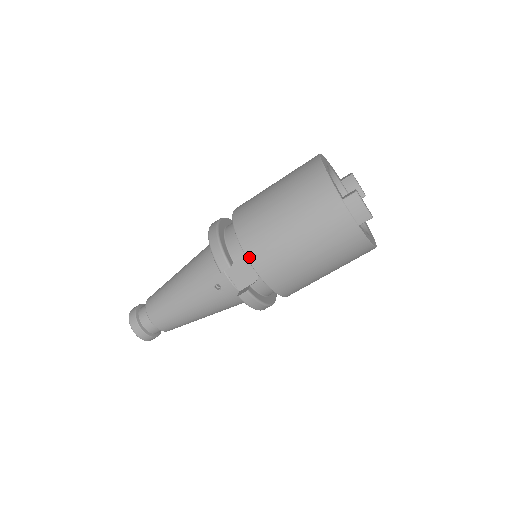
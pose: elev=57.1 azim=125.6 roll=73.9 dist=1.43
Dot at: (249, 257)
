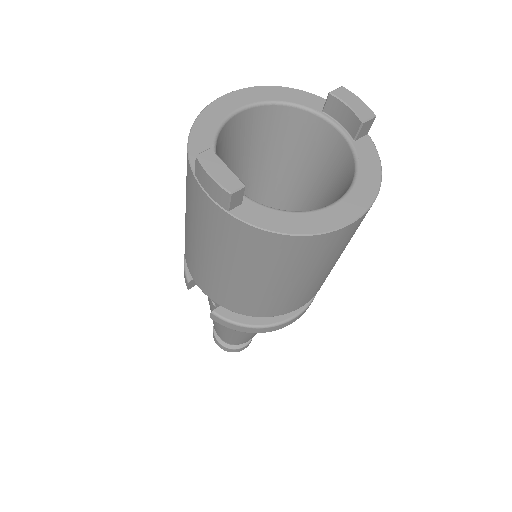
Dot at: (189, 270)
